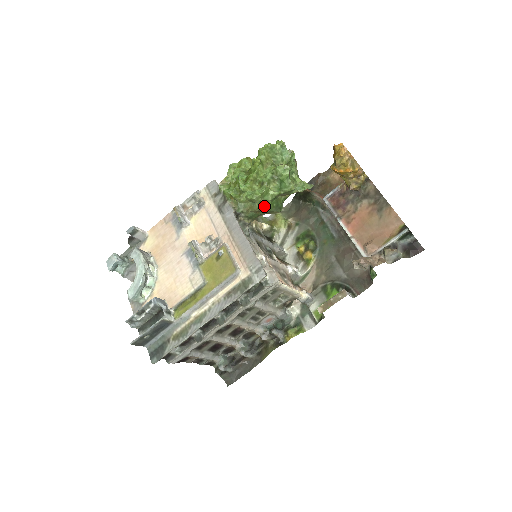
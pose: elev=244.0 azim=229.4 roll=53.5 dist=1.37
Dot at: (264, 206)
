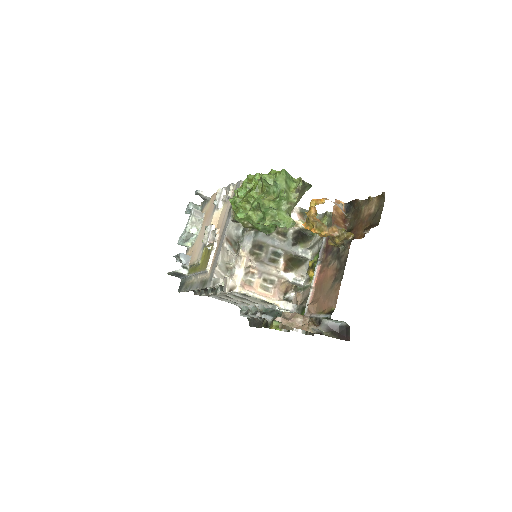
Dot at: (251, 226)
